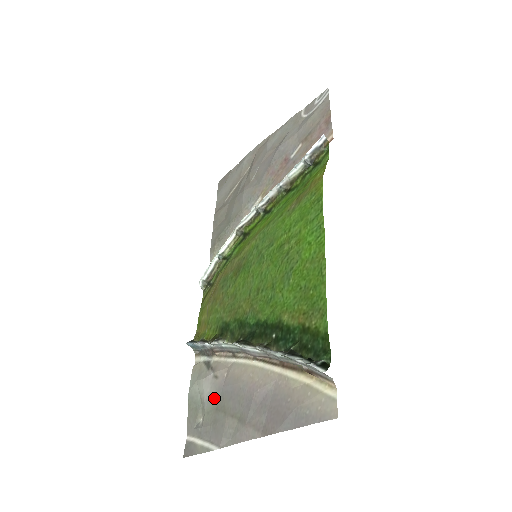
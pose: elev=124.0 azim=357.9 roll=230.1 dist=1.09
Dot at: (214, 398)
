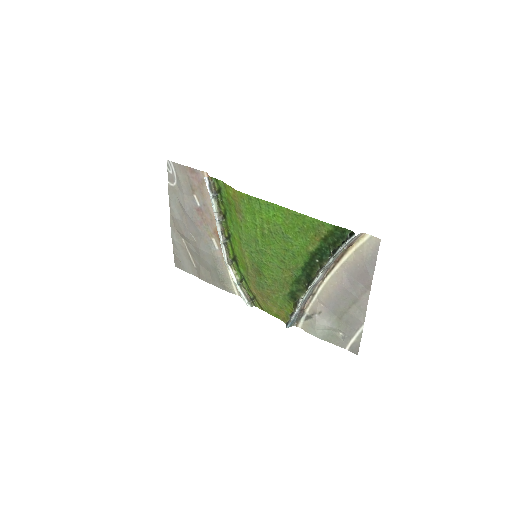
Dot at: (332, 319)
